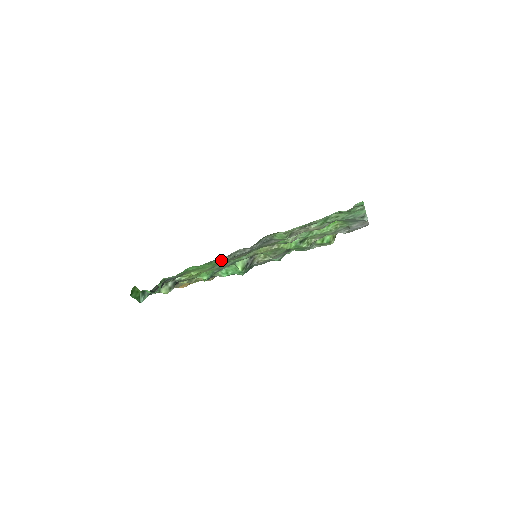
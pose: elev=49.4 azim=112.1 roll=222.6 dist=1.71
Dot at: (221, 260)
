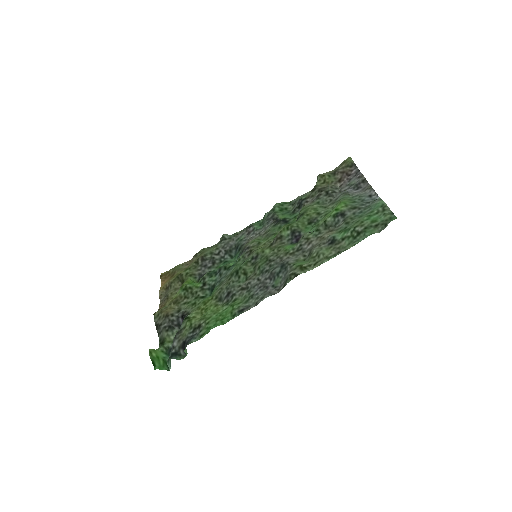
Dot at: (245, 307)
